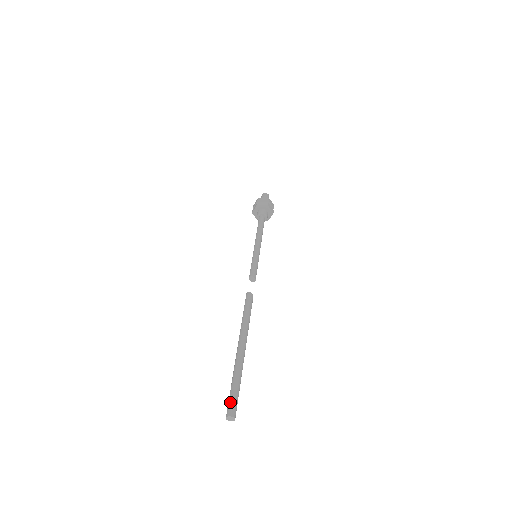
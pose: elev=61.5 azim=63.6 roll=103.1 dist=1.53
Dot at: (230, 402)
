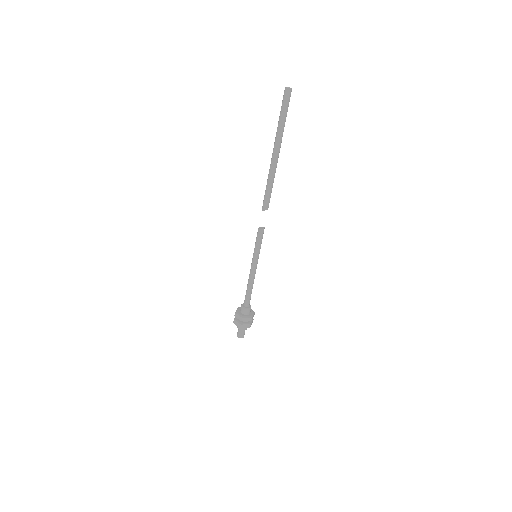
Dot at: (284, 99)
